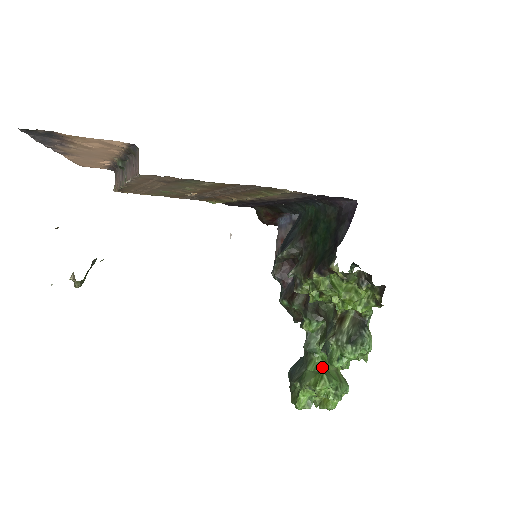
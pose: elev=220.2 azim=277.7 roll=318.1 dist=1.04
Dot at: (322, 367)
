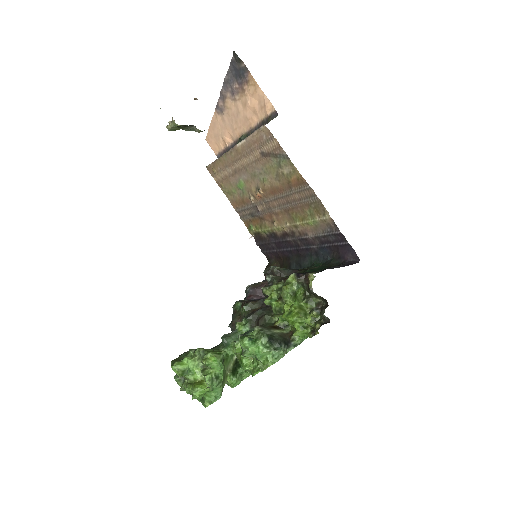
Dot at: occluded
